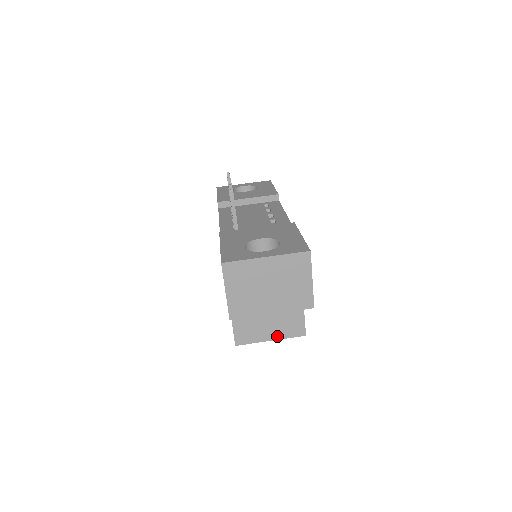
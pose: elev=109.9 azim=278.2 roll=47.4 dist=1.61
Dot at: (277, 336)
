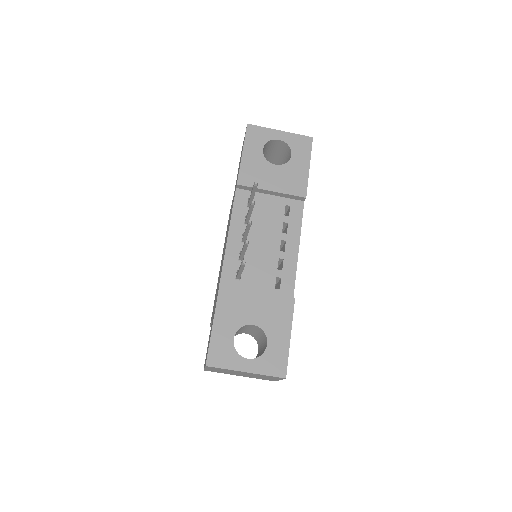
Dot at: occluded
